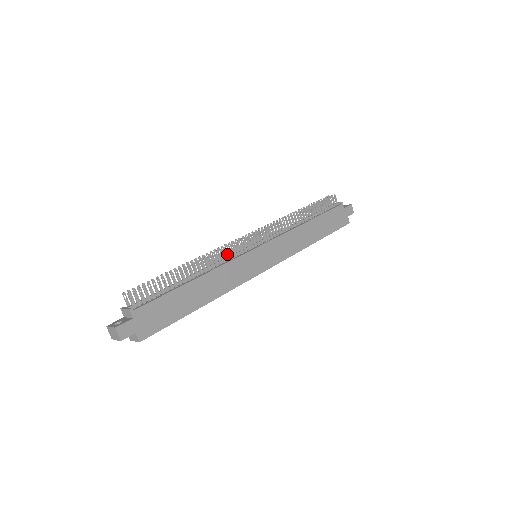
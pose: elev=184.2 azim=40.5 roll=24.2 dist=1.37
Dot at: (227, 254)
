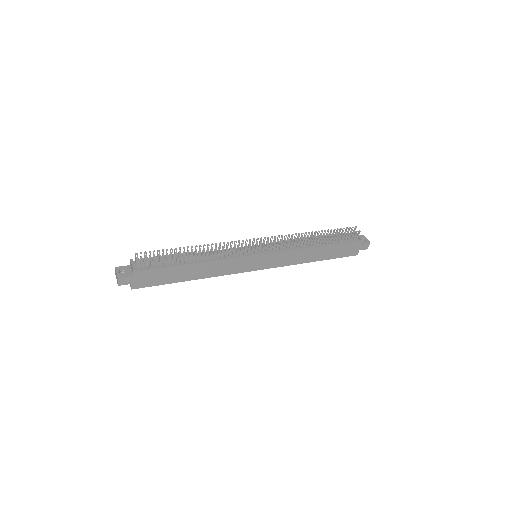
Dot at: (231, 252)
